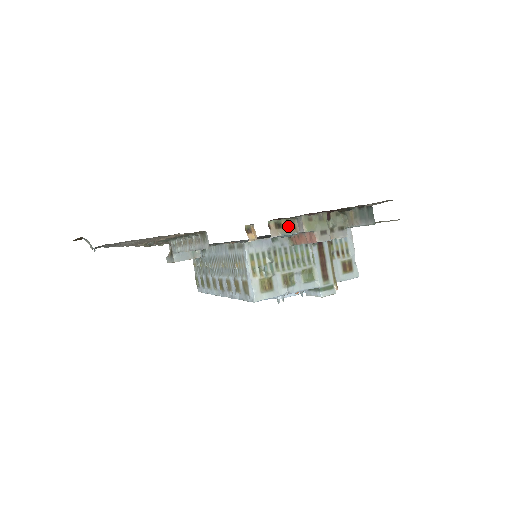
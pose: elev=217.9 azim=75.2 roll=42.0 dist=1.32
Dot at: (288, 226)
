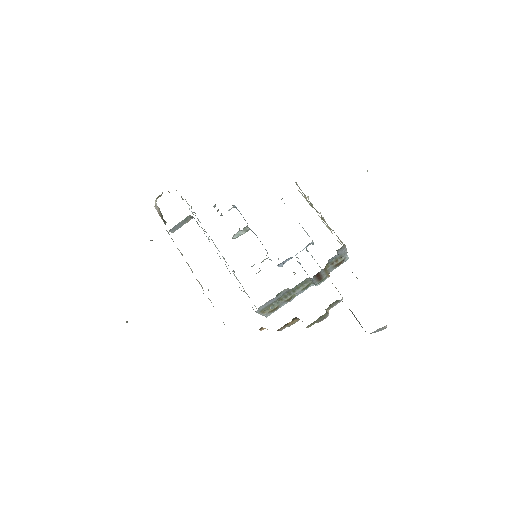
Dot at: (293, 320)
